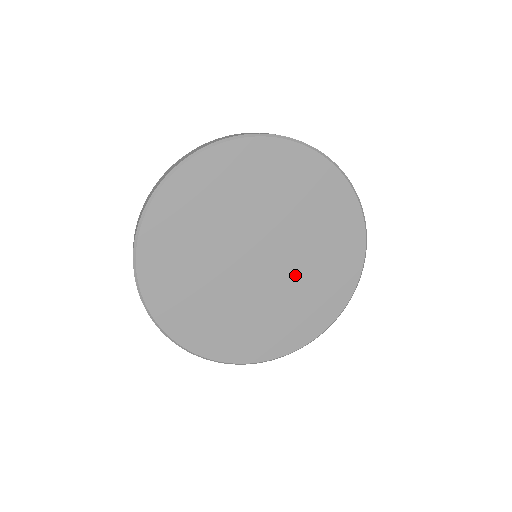
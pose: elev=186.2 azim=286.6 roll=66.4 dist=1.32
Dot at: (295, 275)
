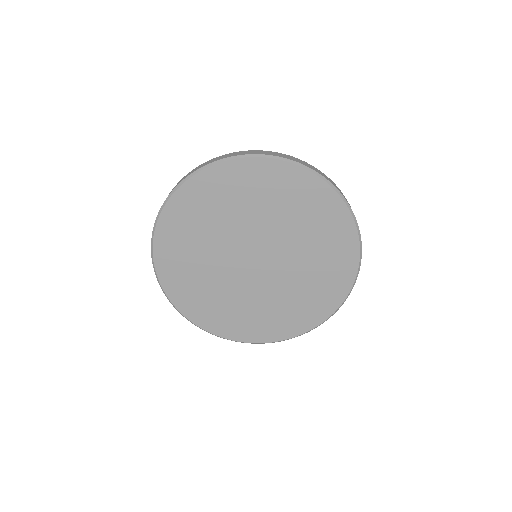
Dot at: (292, 271)
